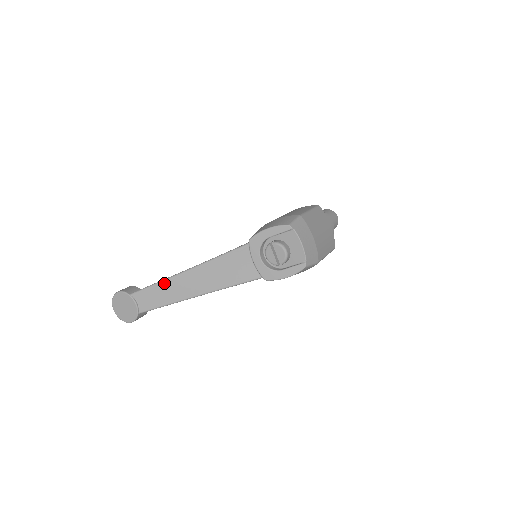
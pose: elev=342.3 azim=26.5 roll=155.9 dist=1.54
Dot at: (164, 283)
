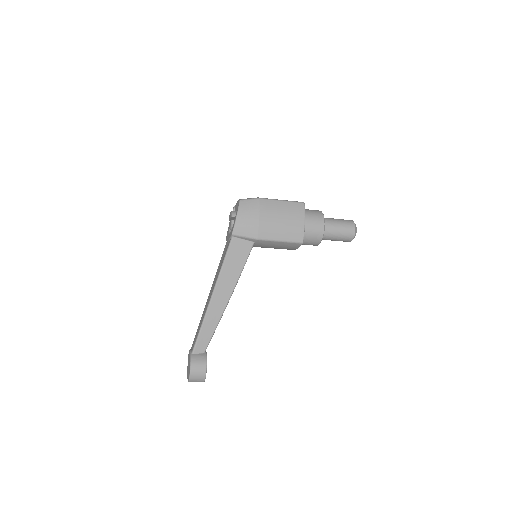
Dot at: (201, 318)
